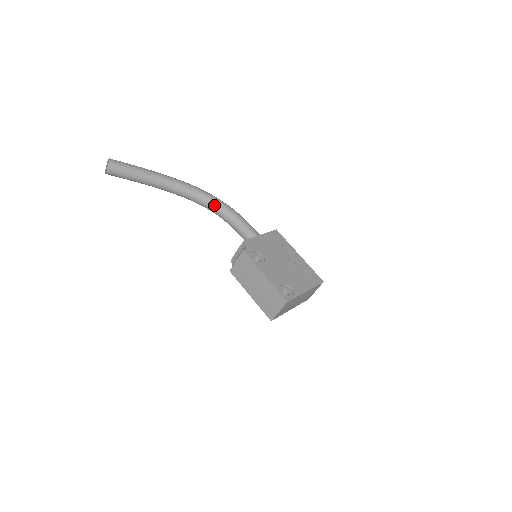
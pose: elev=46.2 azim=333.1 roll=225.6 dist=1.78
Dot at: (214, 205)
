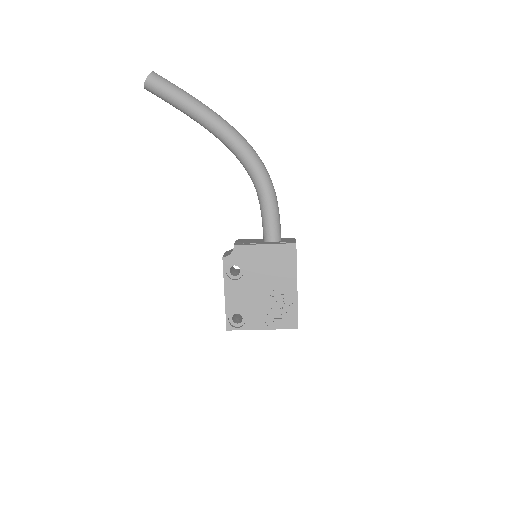
Dot at: (249, 174)
